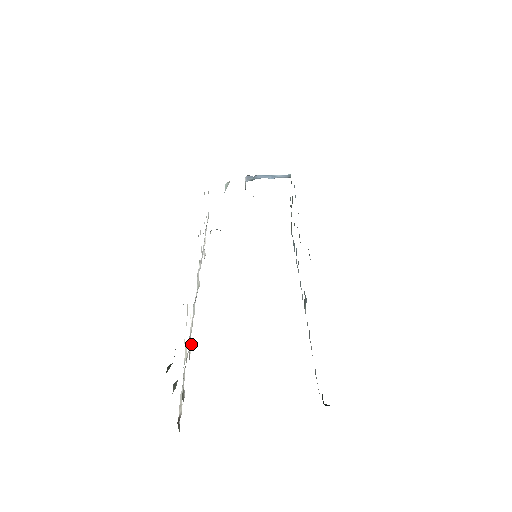
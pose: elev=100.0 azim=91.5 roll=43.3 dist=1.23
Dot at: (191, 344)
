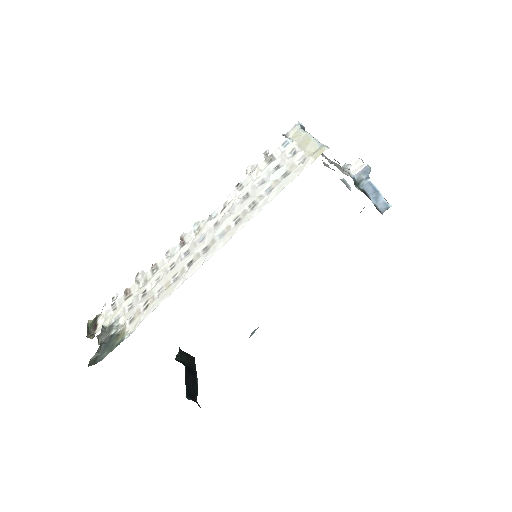
Dot at: (143, 285)
